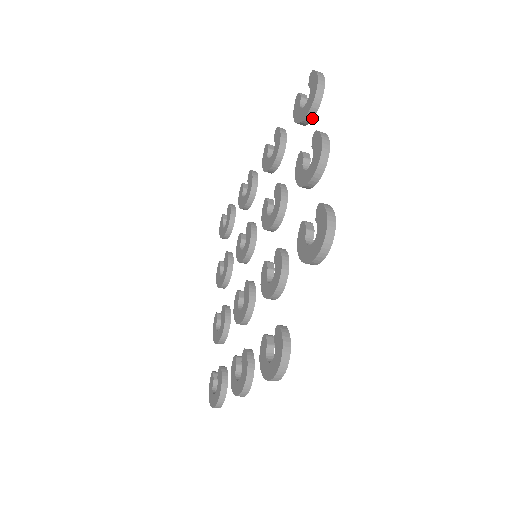
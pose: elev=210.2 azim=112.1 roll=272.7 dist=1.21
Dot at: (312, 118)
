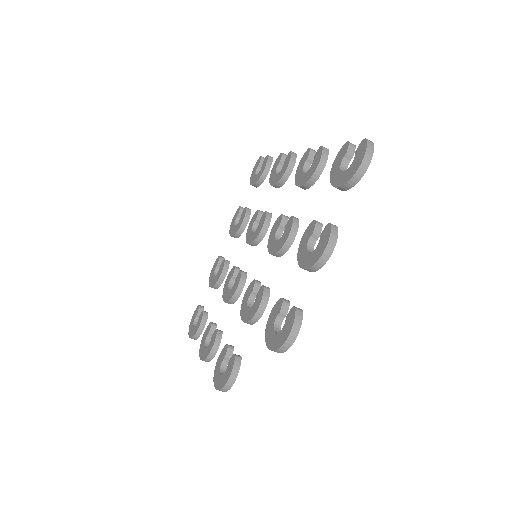
Dot at: (342, 190)
